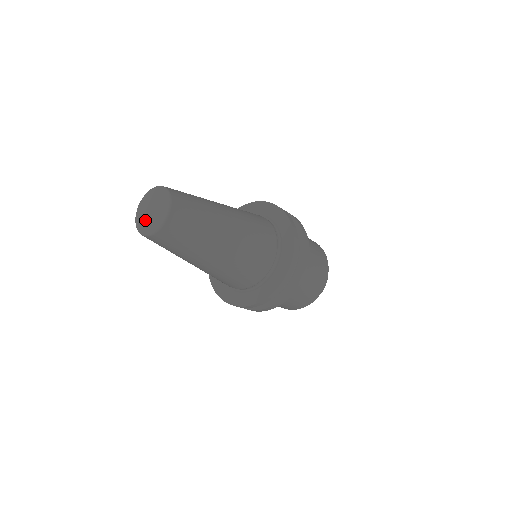
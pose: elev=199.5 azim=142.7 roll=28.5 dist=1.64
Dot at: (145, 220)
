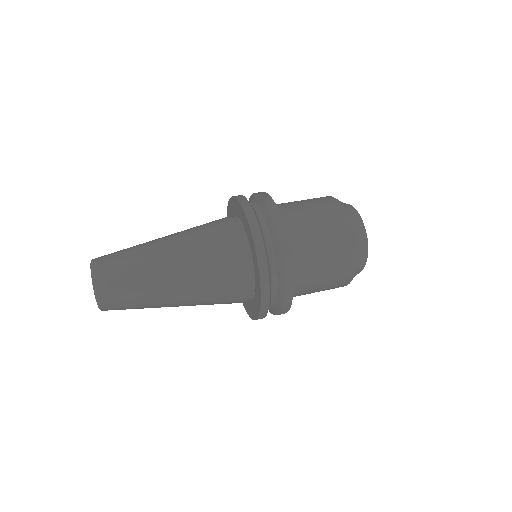
Dot at: occluded
